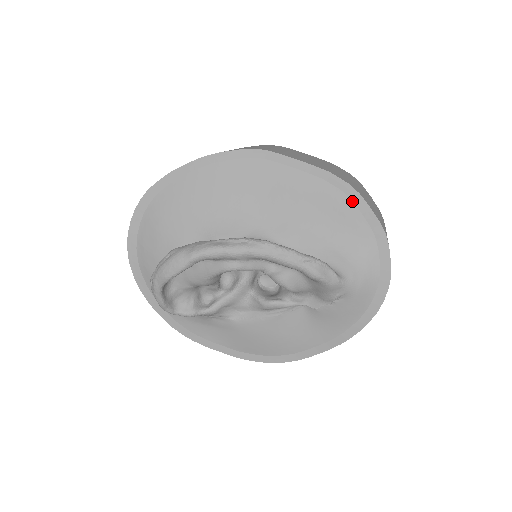
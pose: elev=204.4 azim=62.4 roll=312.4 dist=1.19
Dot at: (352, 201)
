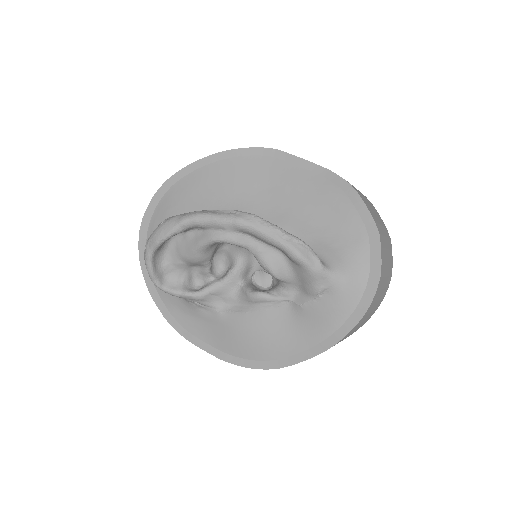
Dot at: (348, 198)
